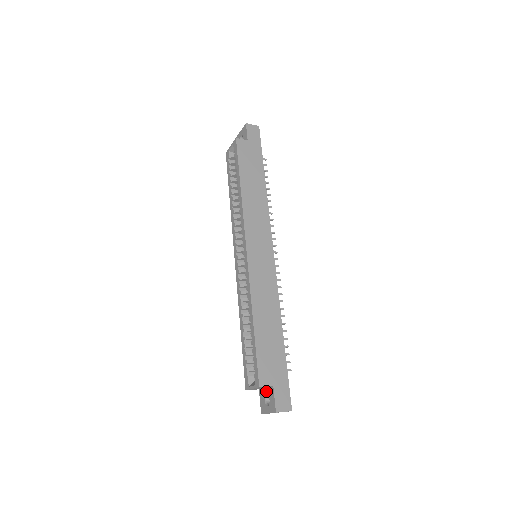
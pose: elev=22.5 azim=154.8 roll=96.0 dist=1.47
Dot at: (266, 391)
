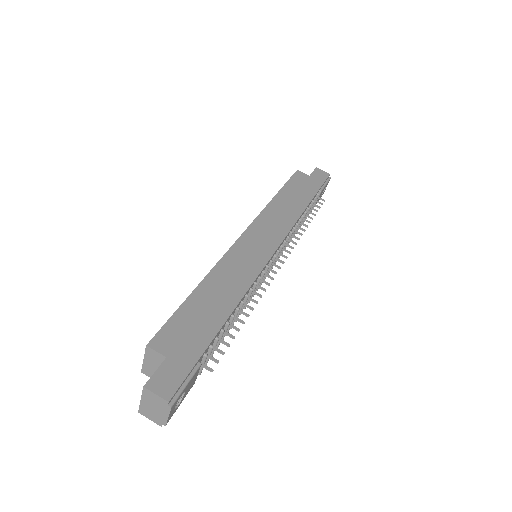
Dot at: occluded
